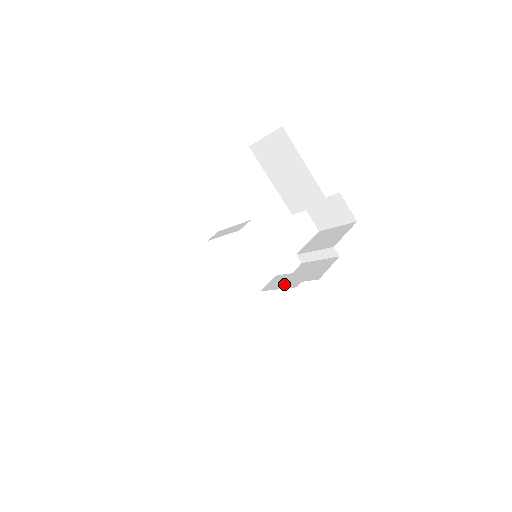
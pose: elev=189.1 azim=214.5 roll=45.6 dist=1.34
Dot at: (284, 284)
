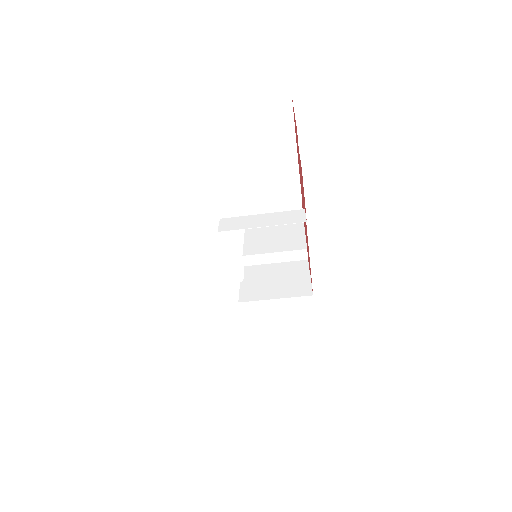
Dot at: (280, 292)
